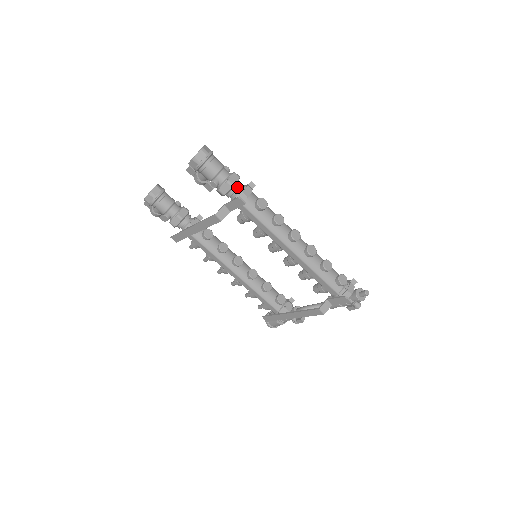
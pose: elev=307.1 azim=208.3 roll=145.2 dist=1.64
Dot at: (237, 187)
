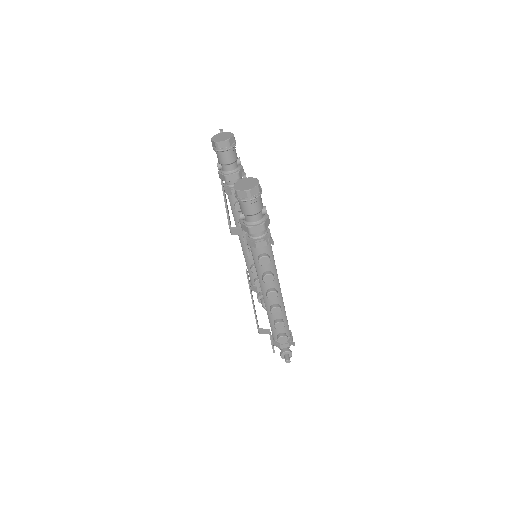
Dot at: (256, 235)
